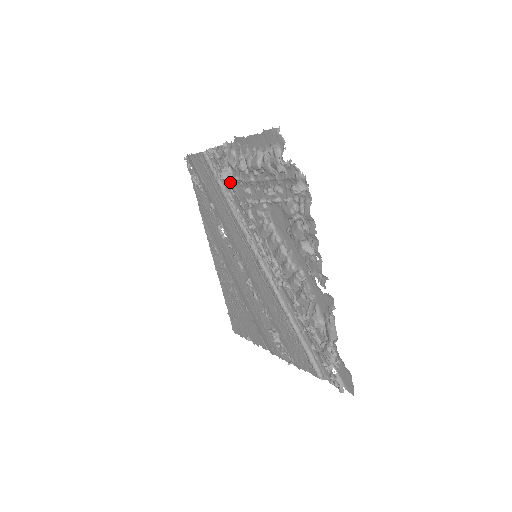
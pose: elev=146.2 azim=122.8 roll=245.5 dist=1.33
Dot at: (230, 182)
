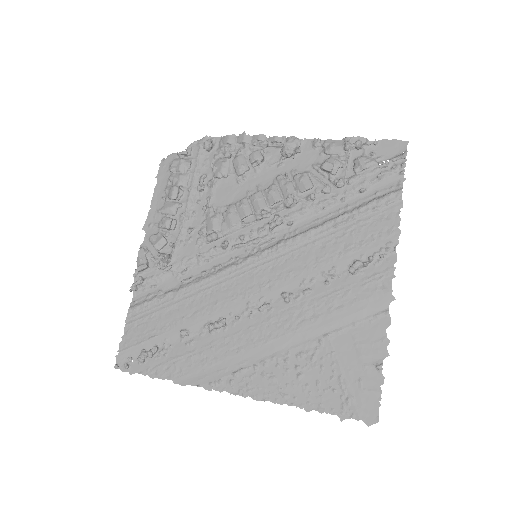
Dot at: (174, 265)
